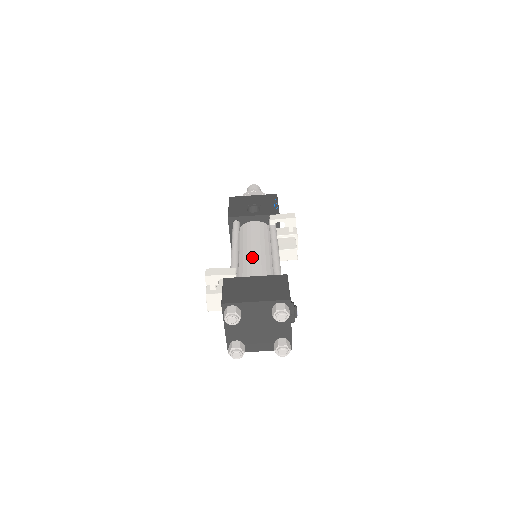
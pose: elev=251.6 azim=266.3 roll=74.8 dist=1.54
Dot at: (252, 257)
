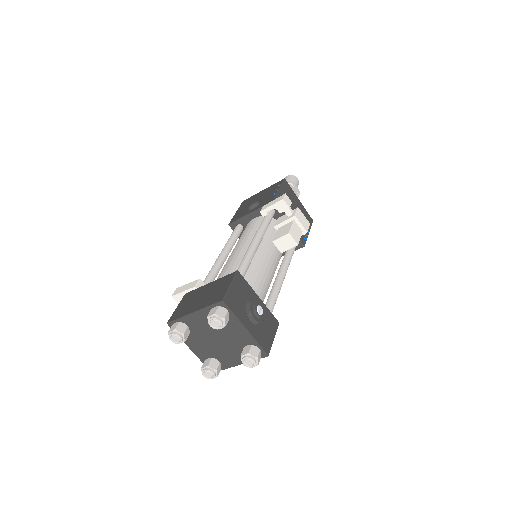
Dot at: (229, 261)
